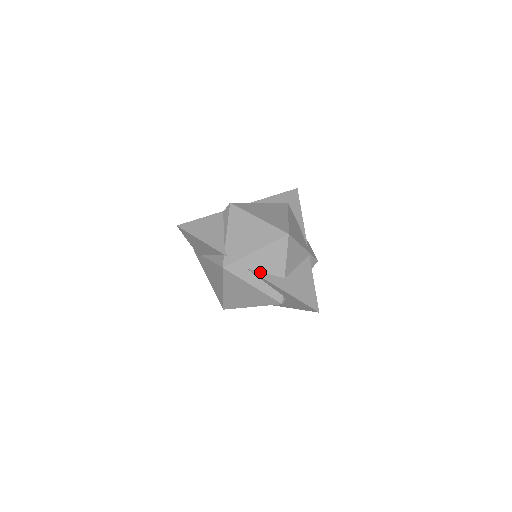
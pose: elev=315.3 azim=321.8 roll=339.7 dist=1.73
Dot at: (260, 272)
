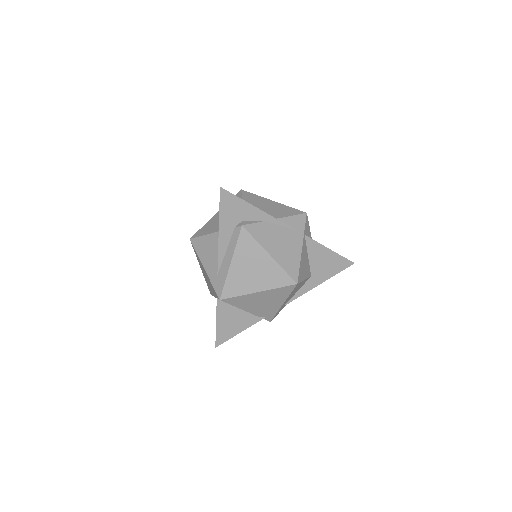
Dot at: (294, 296)
